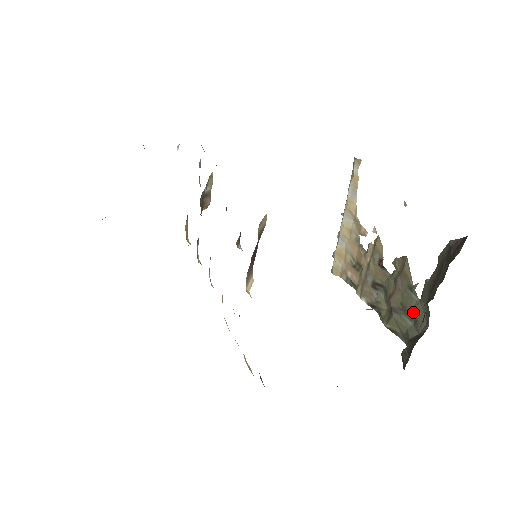
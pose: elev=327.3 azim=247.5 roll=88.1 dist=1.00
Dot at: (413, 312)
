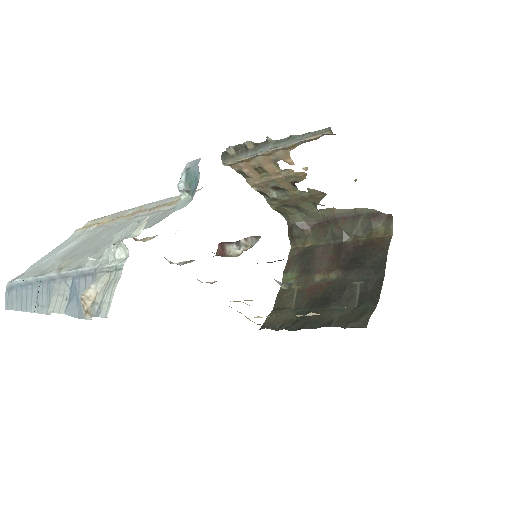
Dot at: (306, 212)
